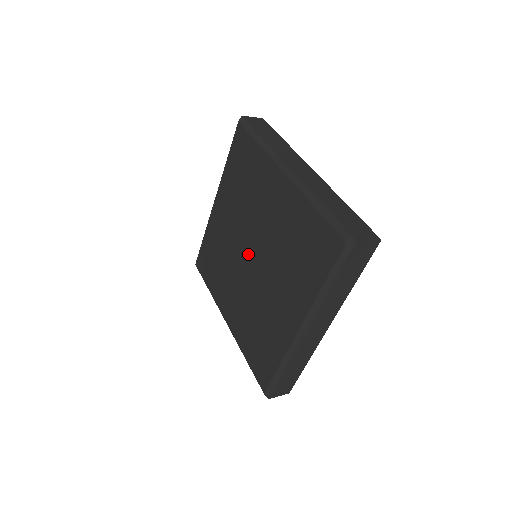
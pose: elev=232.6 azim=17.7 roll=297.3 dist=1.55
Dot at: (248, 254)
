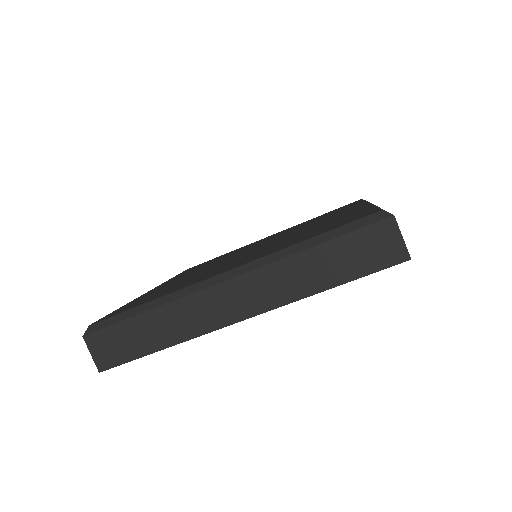
Dot at: (253, 248)
